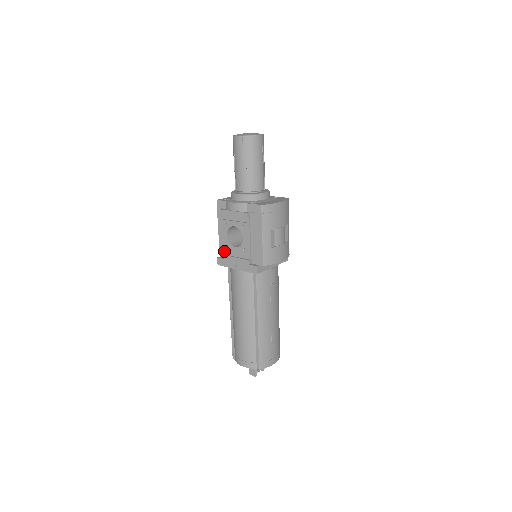
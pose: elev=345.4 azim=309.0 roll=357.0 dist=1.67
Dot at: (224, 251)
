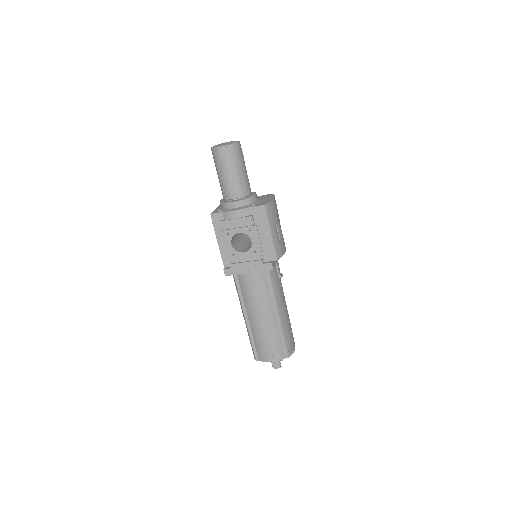
Dot at: (229, 261)
